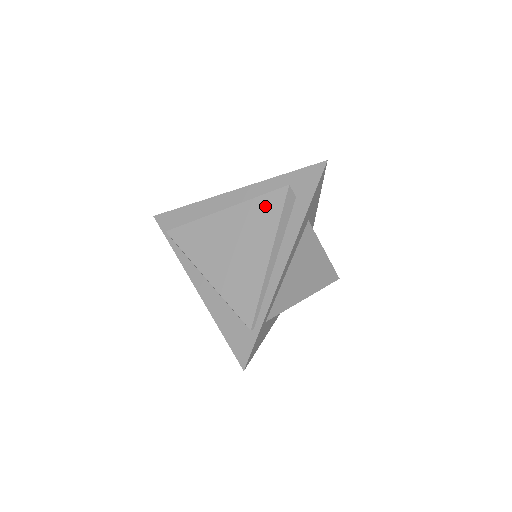
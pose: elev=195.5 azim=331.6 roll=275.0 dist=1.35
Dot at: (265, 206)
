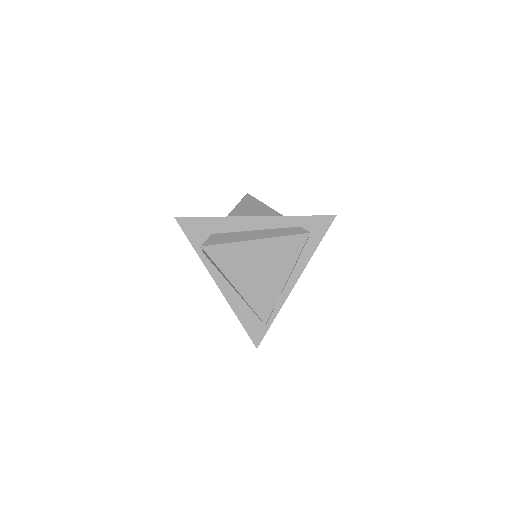
Dot at: (289, 244)
